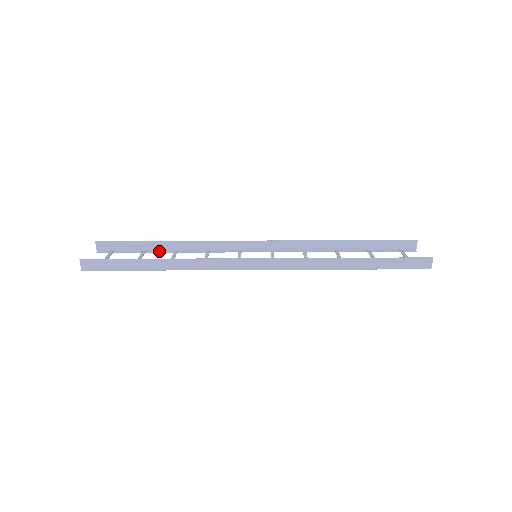
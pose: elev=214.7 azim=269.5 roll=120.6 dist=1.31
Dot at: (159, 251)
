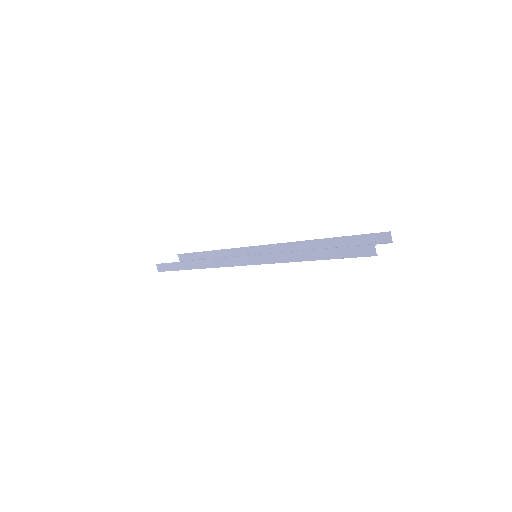
Dot at: (210, 258)
